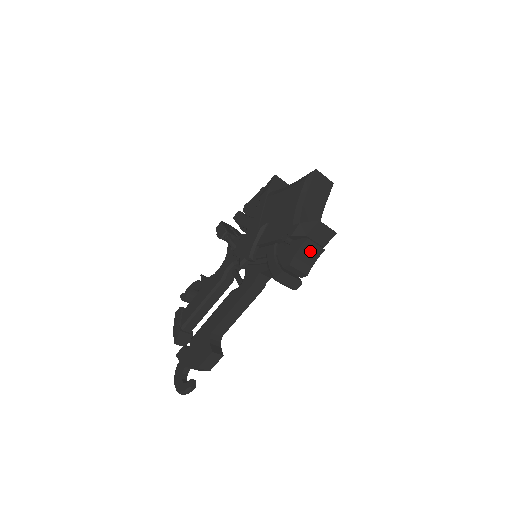
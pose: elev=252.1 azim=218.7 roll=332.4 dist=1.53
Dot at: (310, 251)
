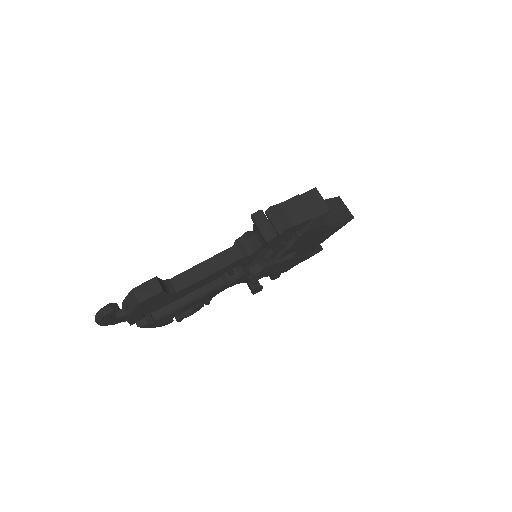
Dot at: (297, 210)
